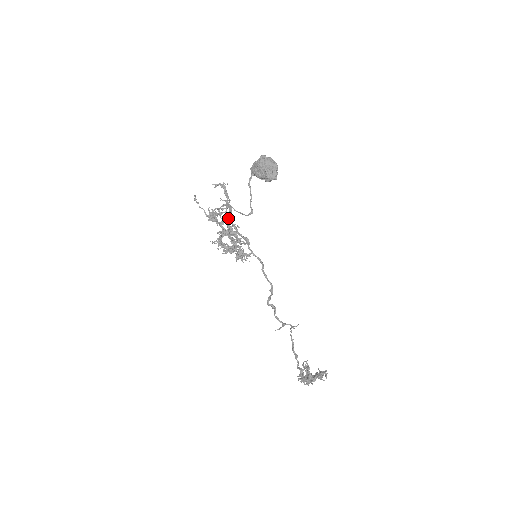
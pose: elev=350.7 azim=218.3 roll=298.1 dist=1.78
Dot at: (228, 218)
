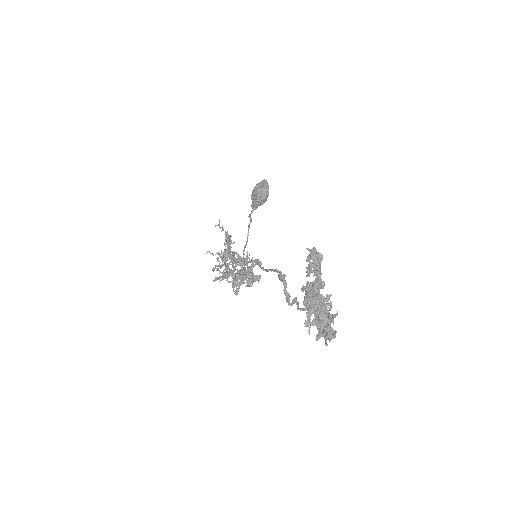
Dot at: (229, 250)
